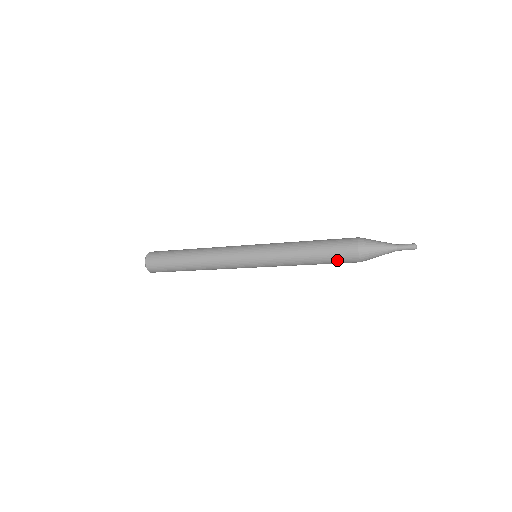
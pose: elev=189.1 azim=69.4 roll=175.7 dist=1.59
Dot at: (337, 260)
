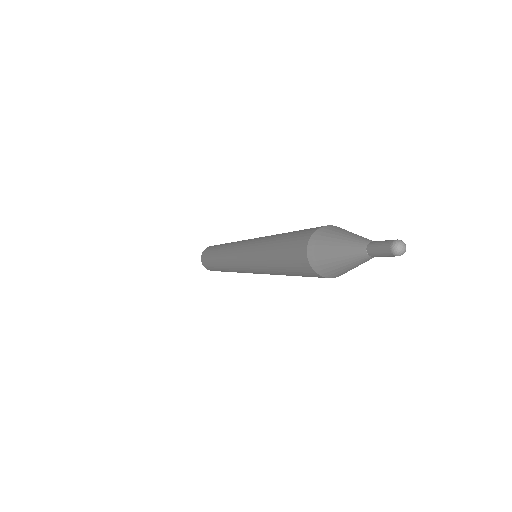
Dot at: (292, 265)
